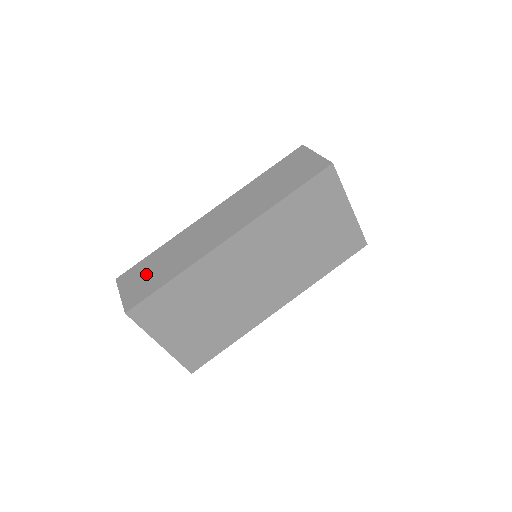
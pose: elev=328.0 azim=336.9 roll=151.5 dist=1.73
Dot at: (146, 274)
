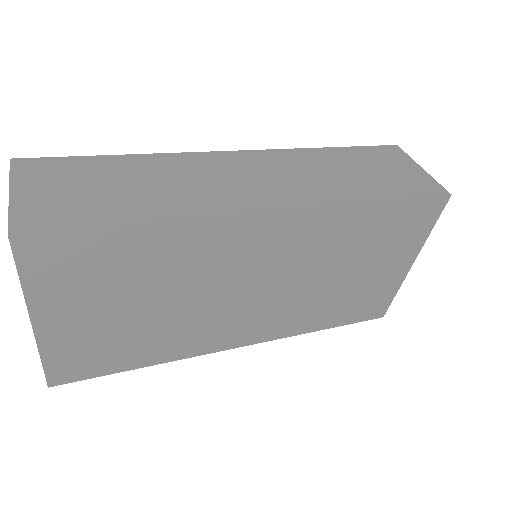
Dot at: (84, 184)
